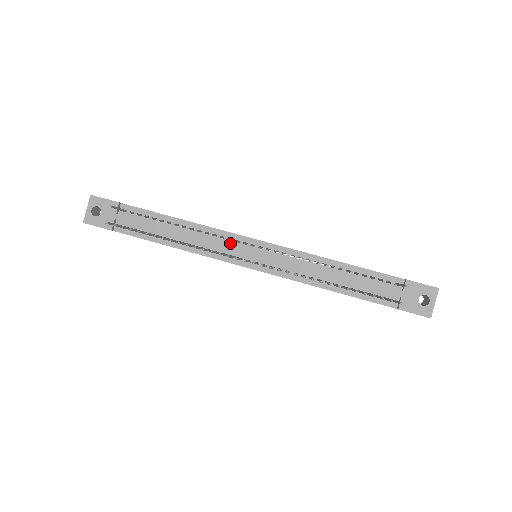
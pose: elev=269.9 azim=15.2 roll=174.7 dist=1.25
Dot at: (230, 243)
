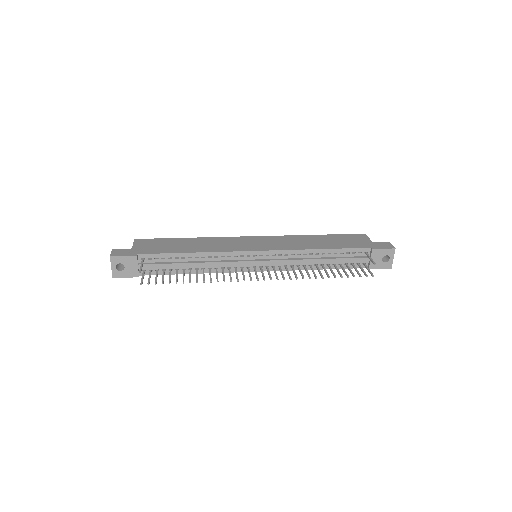
Dot at: (237, 259)
